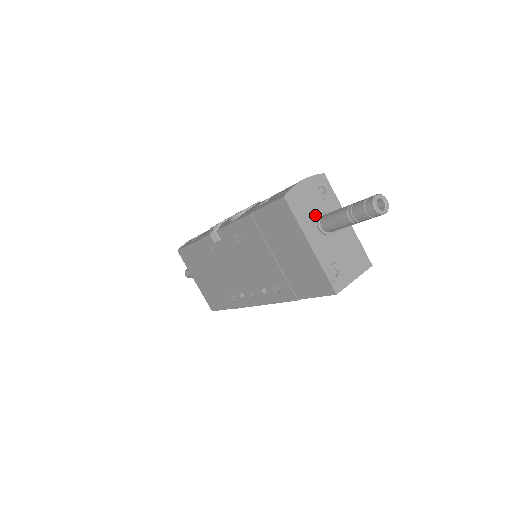
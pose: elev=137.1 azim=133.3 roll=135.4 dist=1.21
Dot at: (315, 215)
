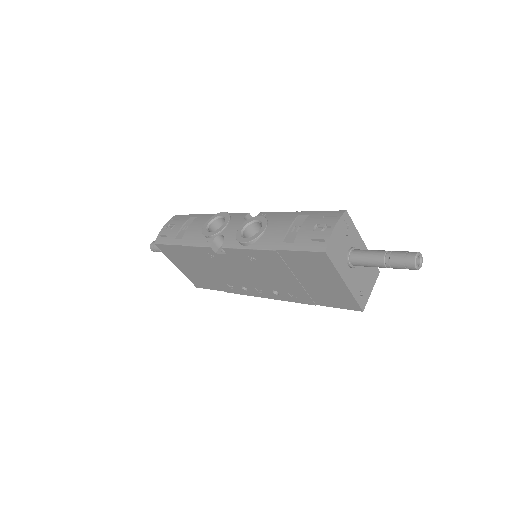
Dot at: (345, 254)
